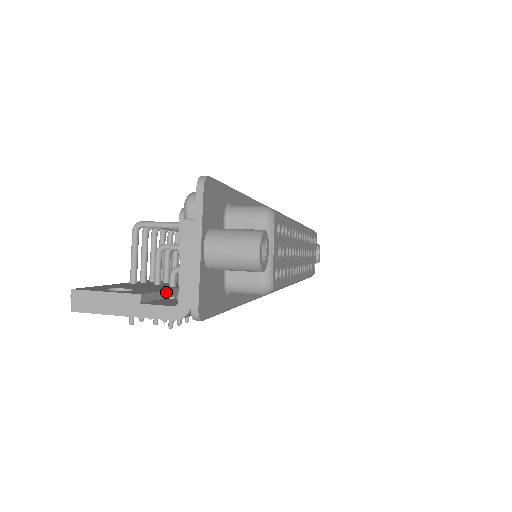
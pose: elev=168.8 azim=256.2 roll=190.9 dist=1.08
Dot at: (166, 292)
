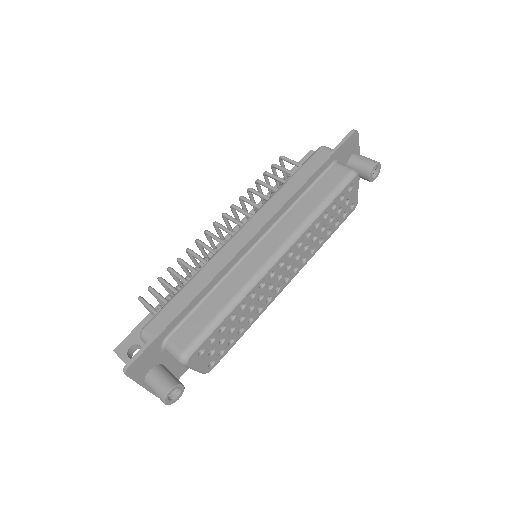
Dot at: occluded
